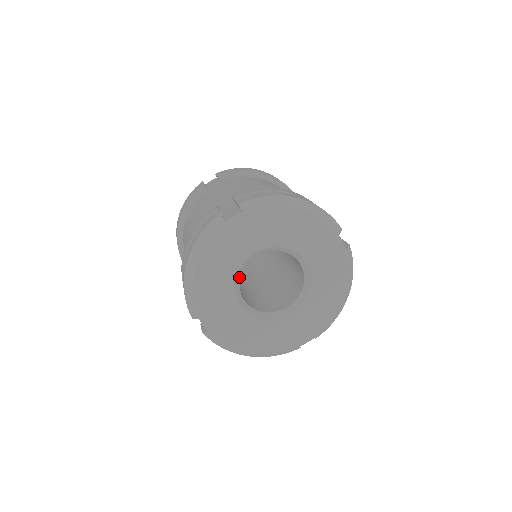
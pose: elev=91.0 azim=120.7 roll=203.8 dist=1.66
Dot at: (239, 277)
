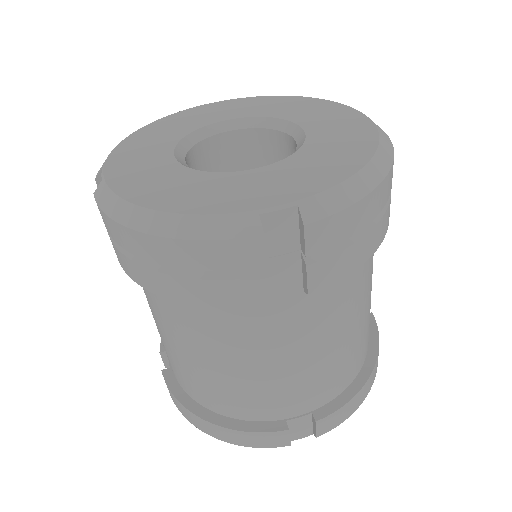
Dot at: (193, 142)
